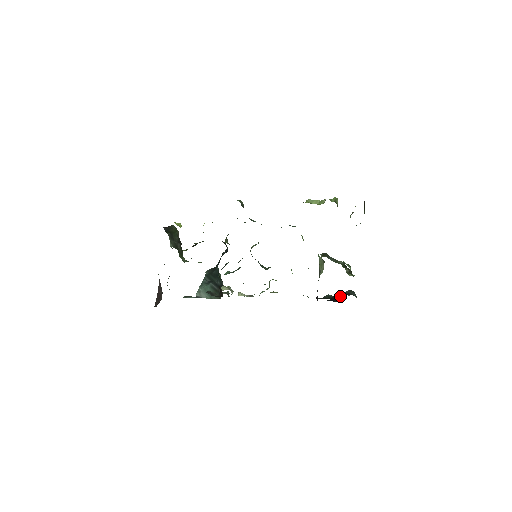
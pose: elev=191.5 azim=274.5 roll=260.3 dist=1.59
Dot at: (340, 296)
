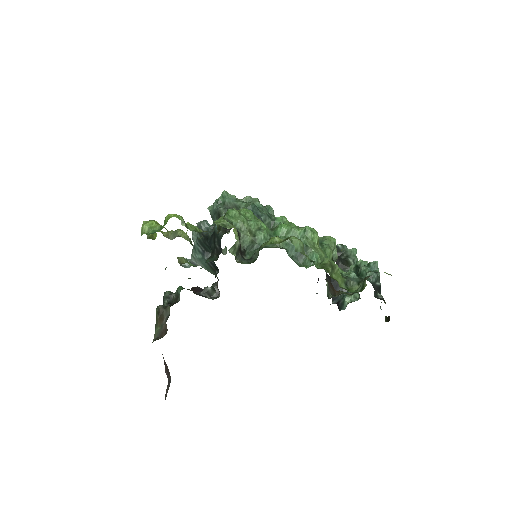
Dot at: (340, 290)
